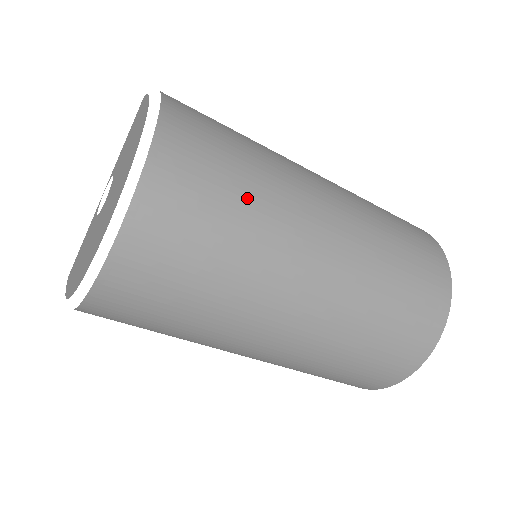
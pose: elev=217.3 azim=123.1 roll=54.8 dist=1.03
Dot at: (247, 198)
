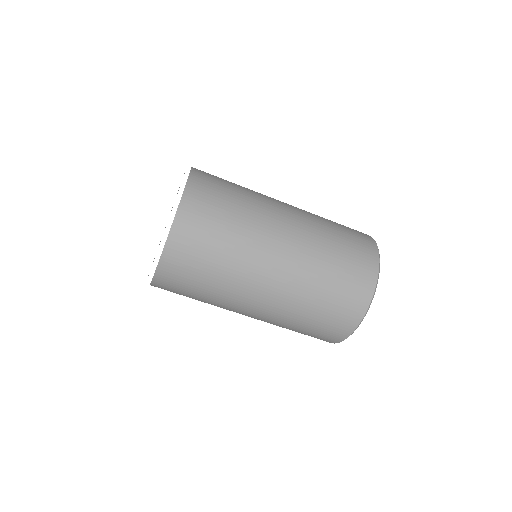
Dot at: (237, 207)
